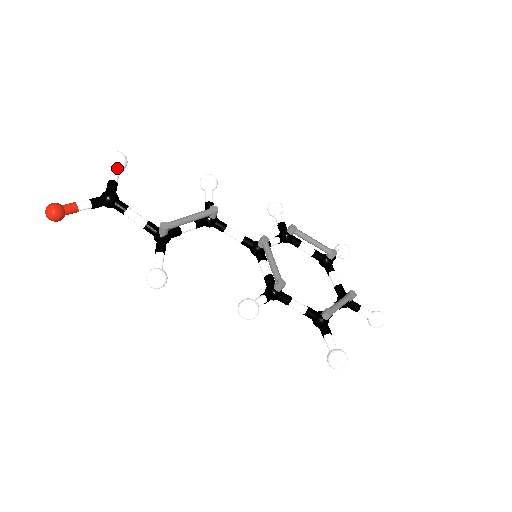
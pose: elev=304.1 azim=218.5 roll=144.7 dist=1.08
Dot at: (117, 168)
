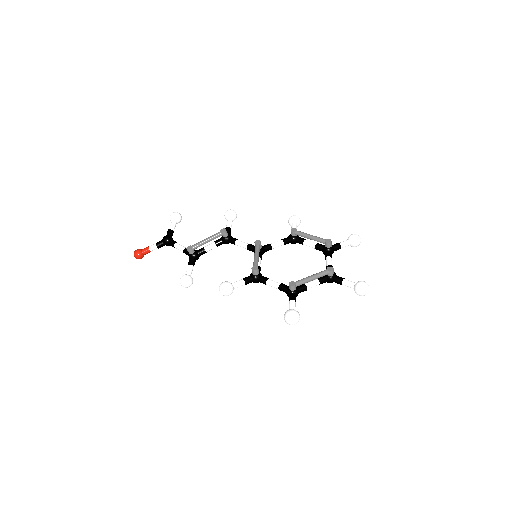
Dot at: (173, 222)
